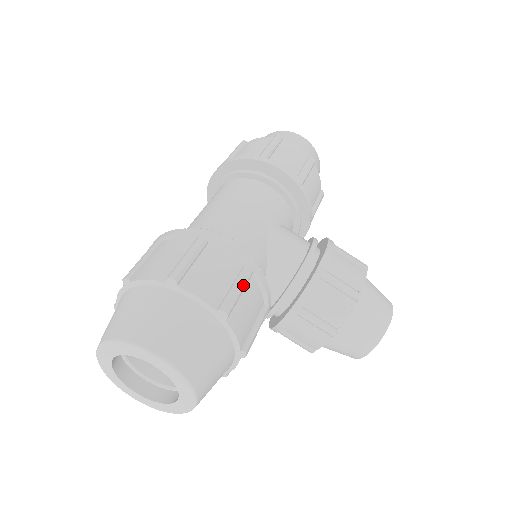
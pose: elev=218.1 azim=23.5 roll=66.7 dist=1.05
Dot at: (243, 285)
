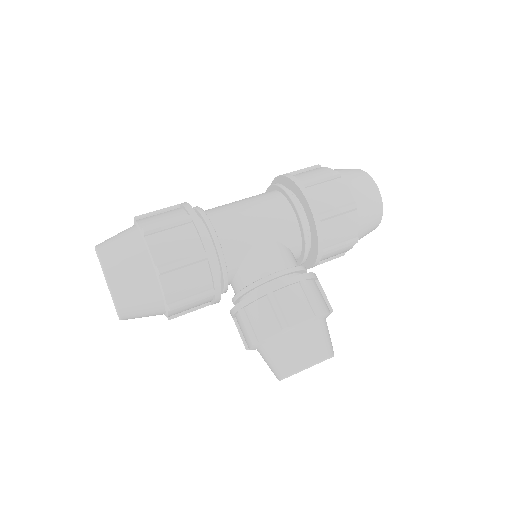
Dot at: (189, 262)
